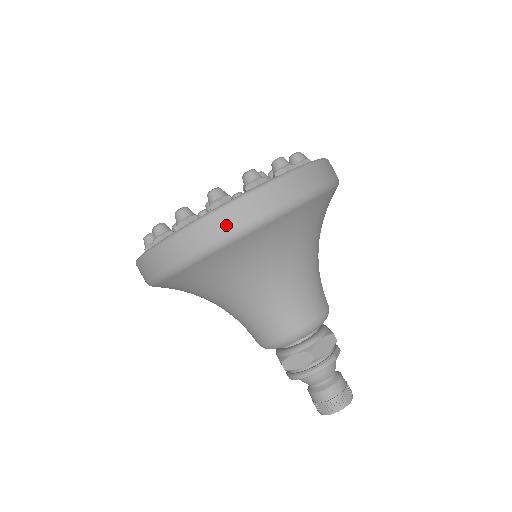
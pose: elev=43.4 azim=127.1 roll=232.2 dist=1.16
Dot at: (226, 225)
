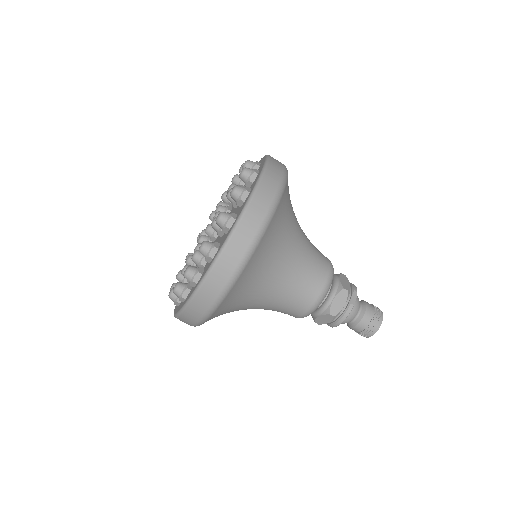
Dot at: (206, 302)
